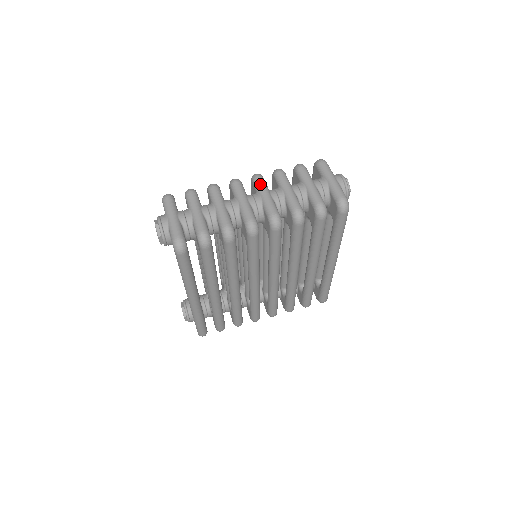
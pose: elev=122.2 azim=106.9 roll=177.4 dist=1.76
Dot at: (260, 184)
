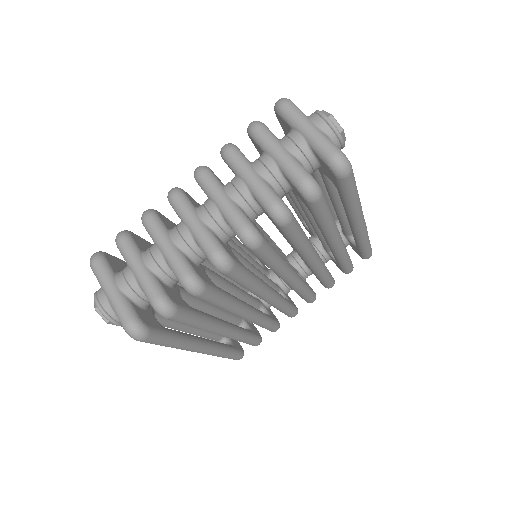
Dot at: (207, 185)
